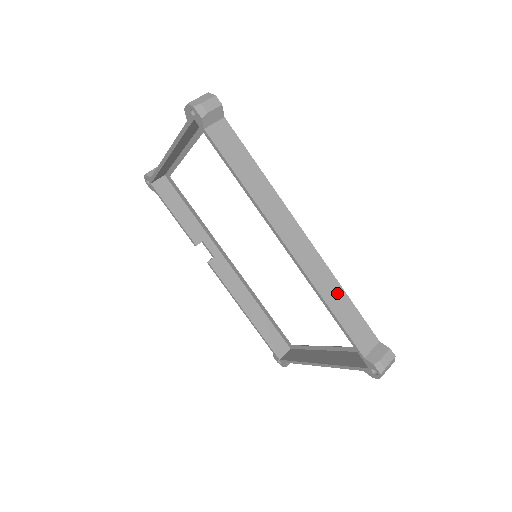
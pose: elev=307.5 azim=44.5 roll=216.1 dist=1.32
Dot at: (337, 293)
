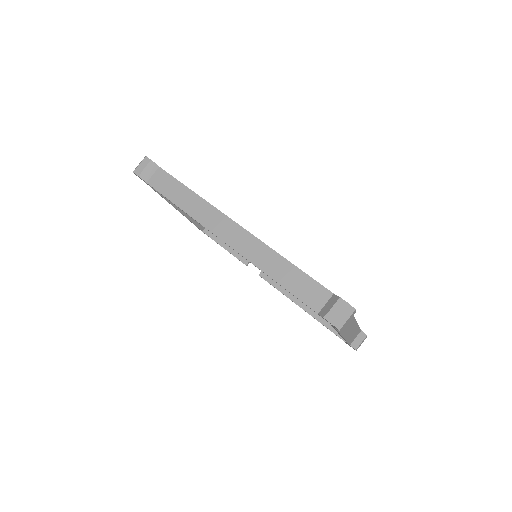
Dot at: (277, 262)
